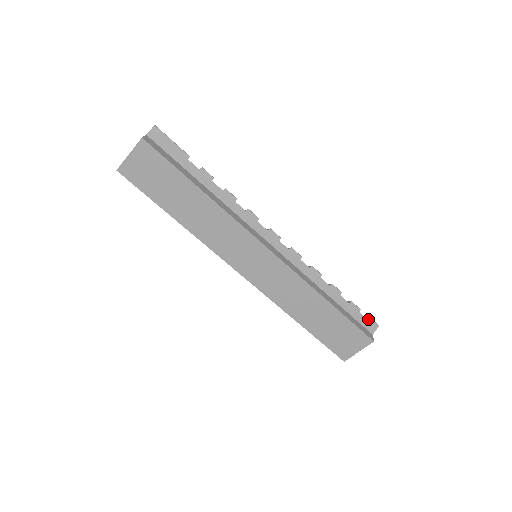
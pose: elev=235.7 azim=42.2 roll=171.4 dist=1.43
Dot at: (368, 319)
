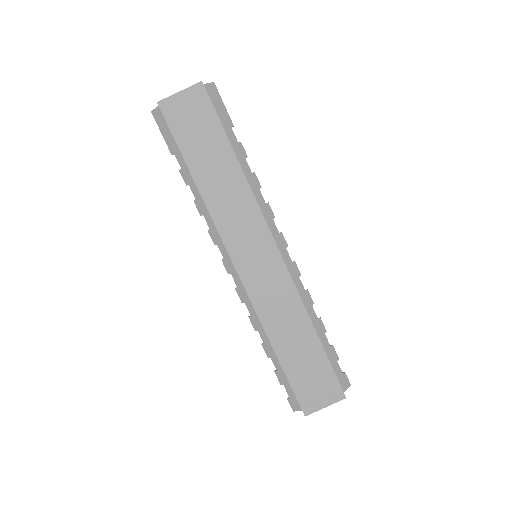
Dot at: (343, 373)
